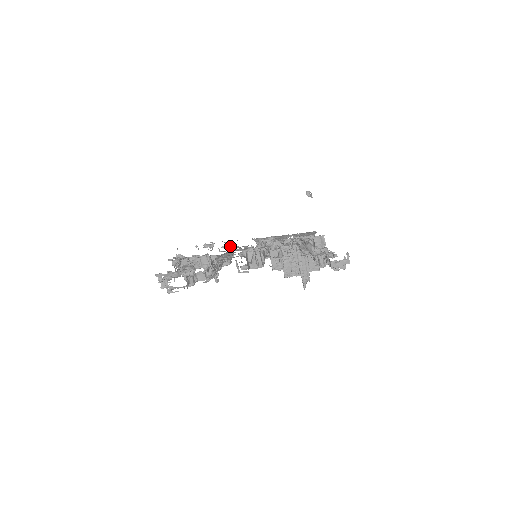
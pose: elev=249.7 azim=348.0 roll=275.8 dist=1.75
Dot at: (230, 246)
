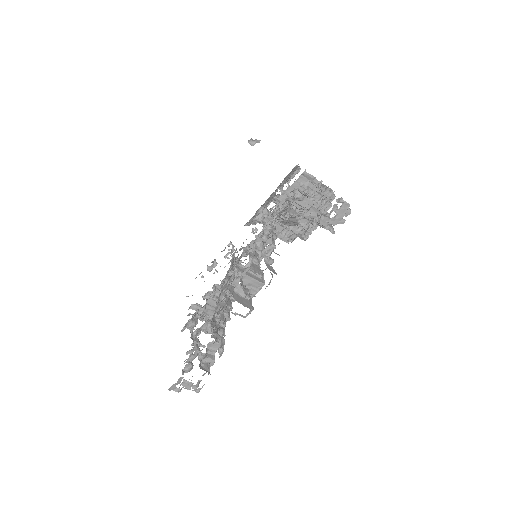
Dot at: (231, 250)
